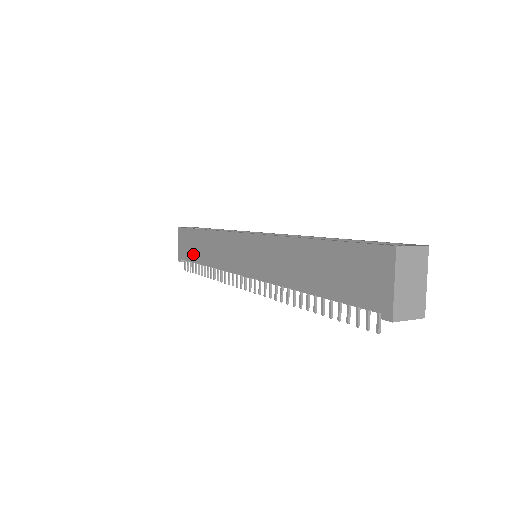
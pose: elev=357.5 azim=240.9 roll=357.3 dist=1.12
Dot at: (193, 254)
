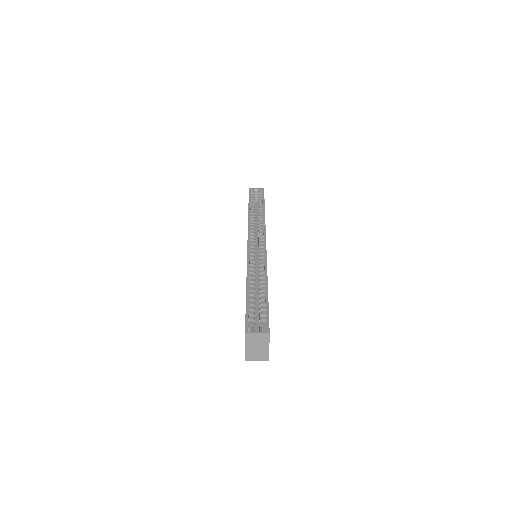
Dot at: occluded
